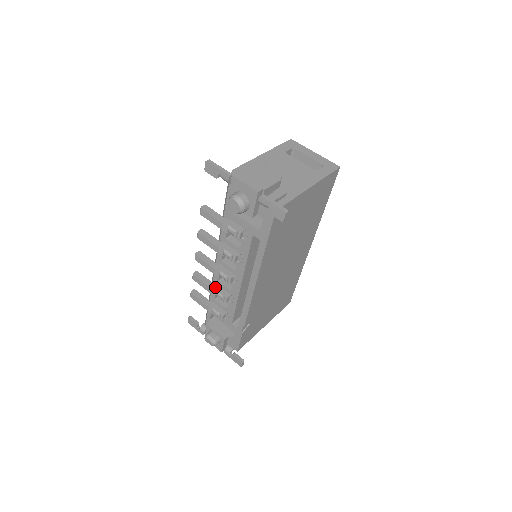
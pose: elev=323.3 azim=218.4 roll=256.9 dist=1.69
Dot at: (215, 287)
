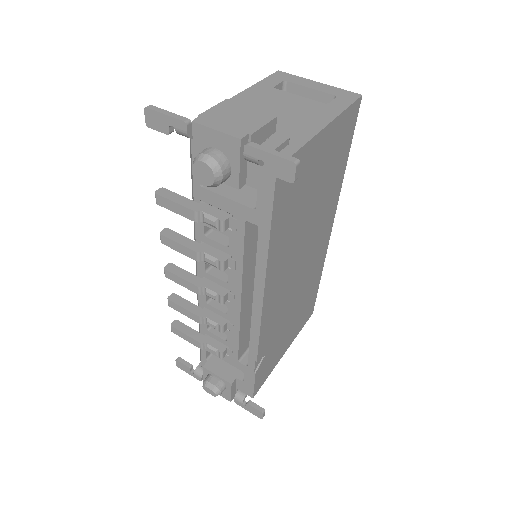
Dot at: (203, 312)
